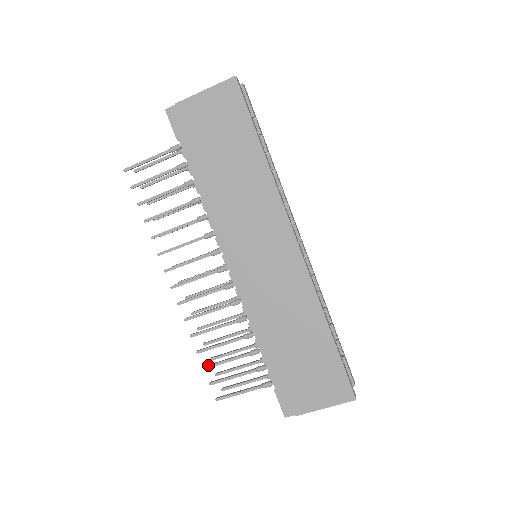
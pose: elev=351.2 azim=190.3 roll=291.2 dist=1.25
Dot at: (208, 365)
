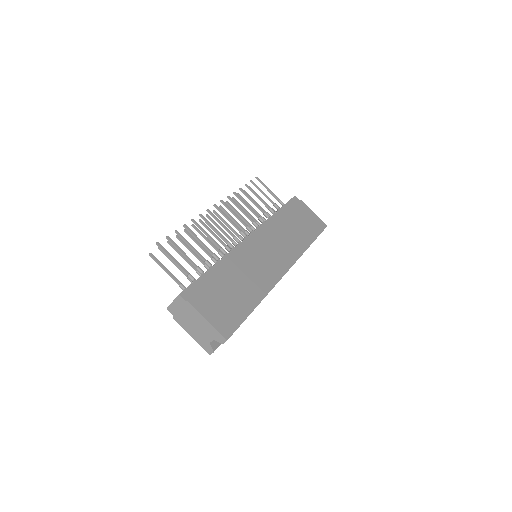
Dot at: occluded
